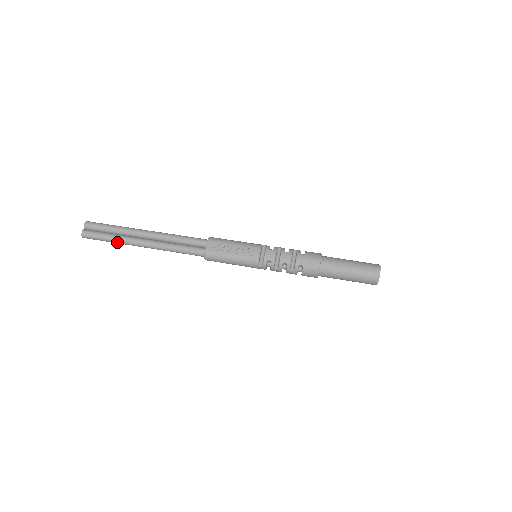
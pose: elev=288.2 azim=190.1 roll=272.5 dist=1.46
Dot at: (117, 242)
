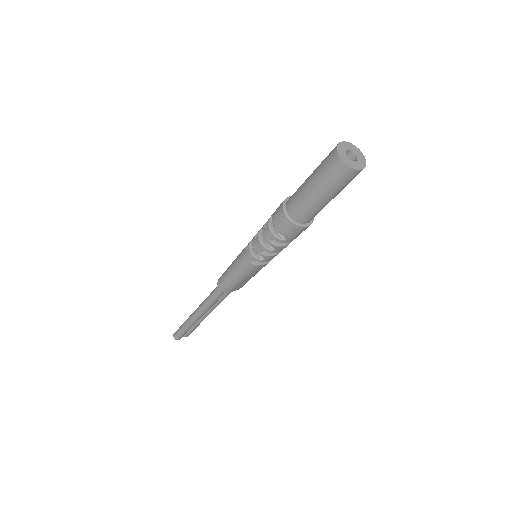
Dot at: (185, 323)
